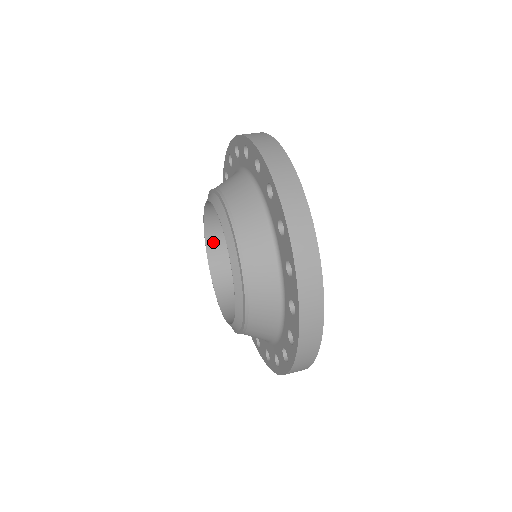
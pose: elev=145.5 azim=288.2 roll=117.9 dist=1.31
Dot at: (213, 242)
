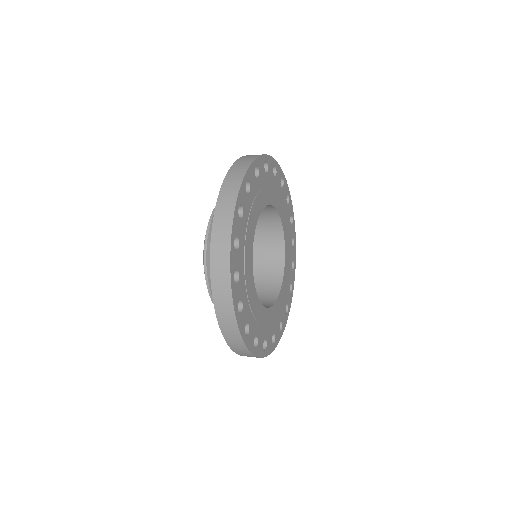
Dot at: occluded
